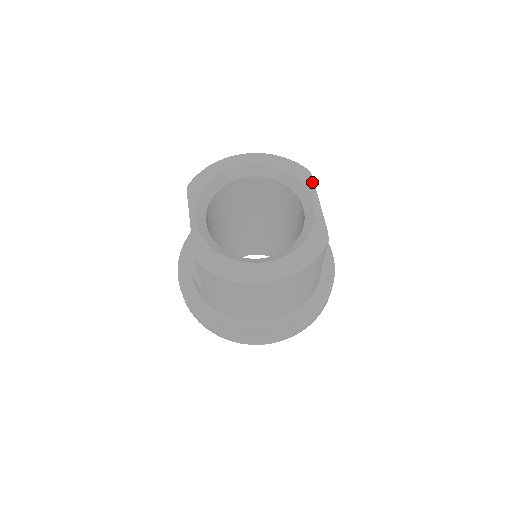
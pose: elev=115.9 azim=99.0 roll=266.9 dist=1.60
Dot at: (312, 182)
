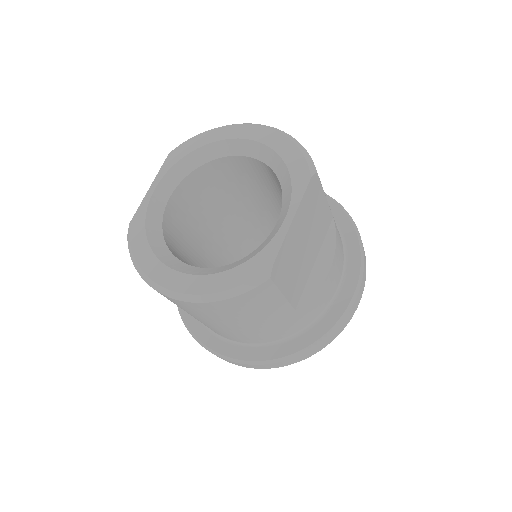
Dot at: (303, 189)
